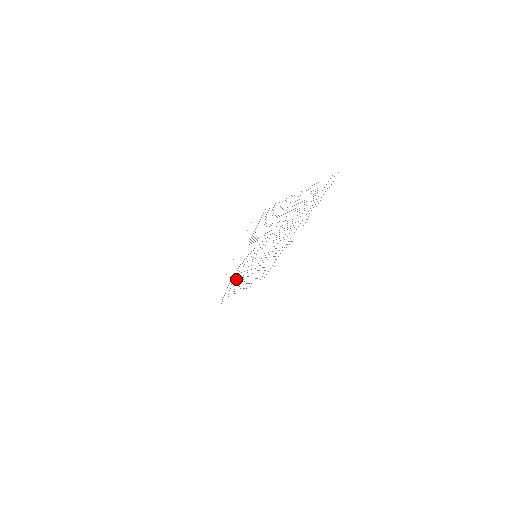
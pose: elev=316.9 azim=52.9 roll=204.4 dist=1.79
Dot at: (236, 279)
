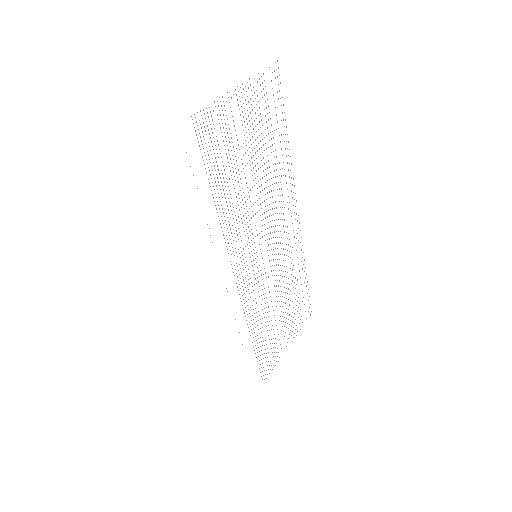
Dot at: occluded
